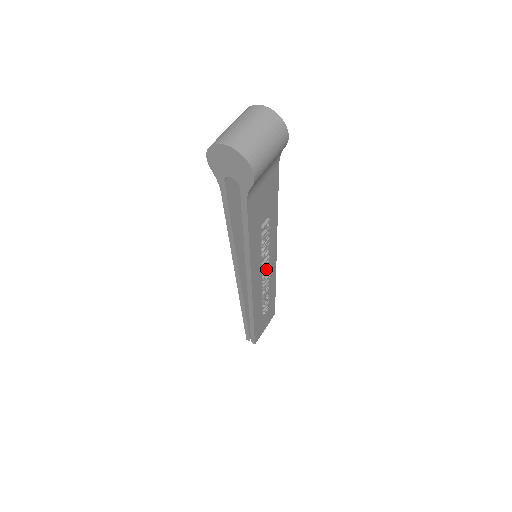
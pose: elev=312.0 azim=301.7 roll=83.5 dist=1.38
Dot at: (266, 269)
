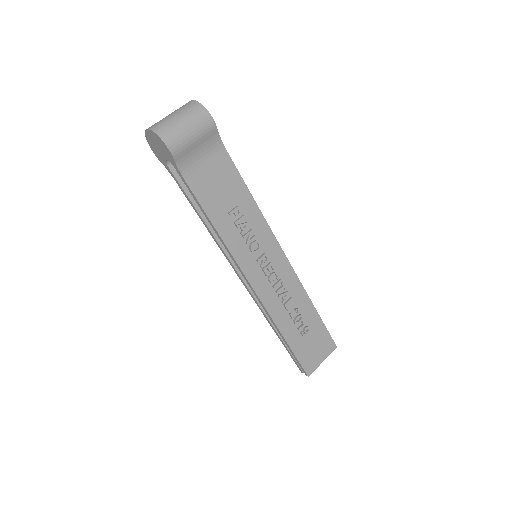
Dot at: (268, 269)
